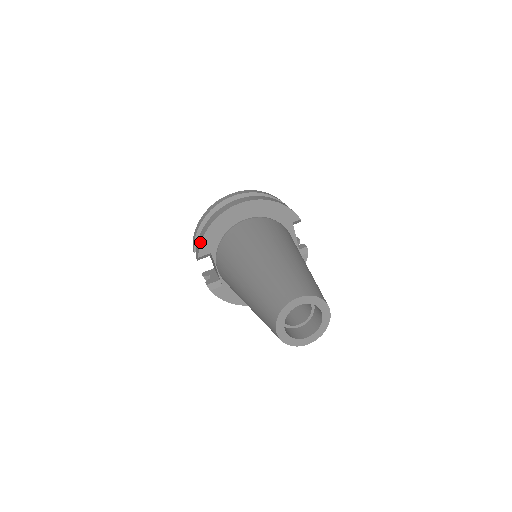
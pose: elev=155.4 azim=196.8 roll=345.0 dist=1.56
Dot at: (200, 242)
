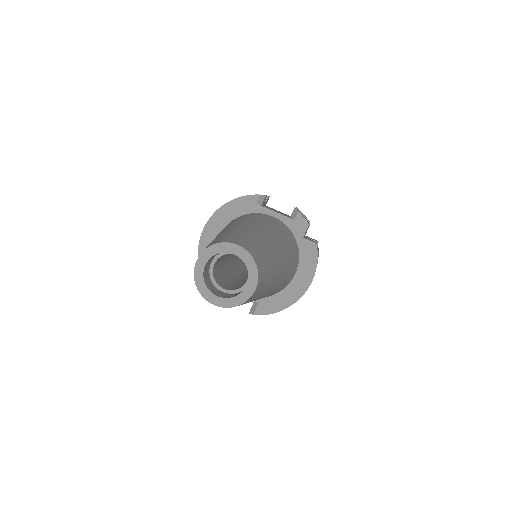
Dot at: occluded
